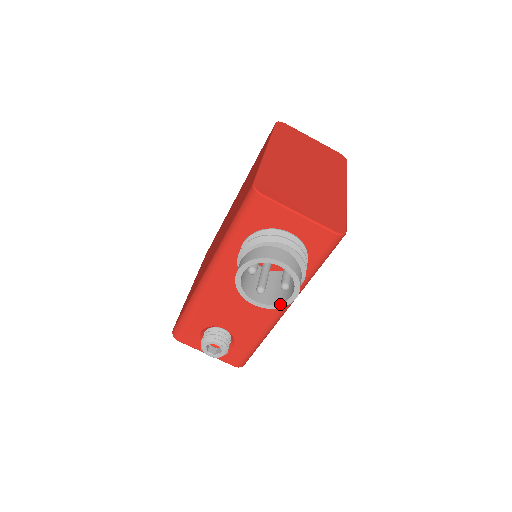
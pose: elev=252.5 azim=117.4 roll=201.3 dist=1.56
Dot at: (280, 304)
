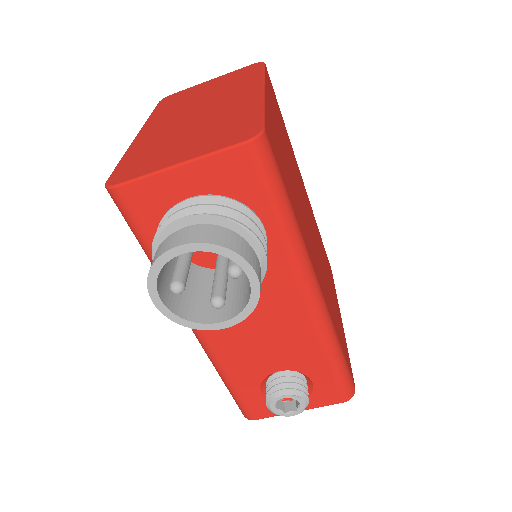
Dot at: (250, 300)
